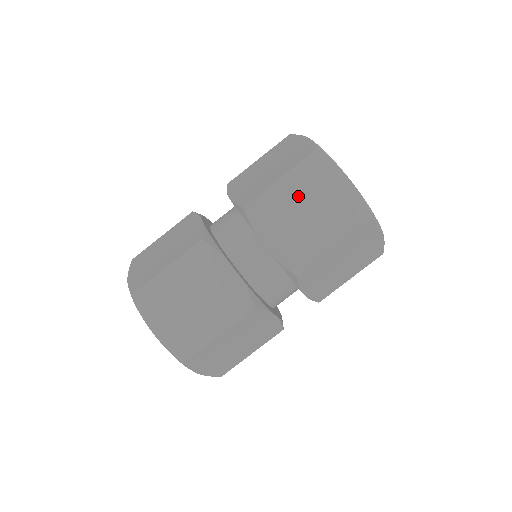
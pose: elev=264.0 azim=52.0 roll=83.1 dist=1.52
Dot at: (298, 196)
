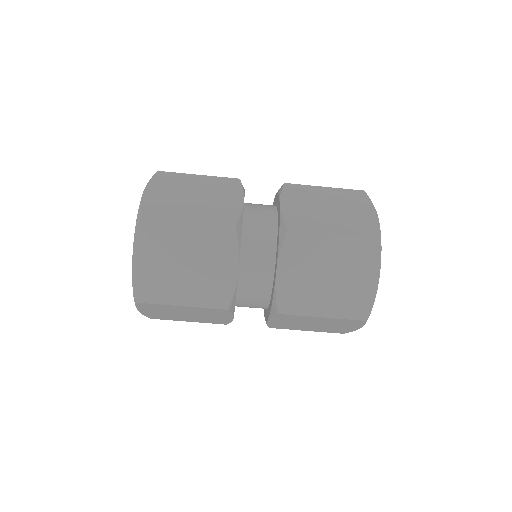
Dot at: (321, 322)
